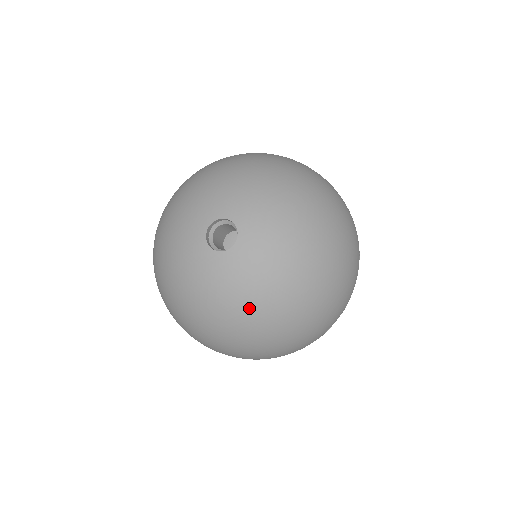
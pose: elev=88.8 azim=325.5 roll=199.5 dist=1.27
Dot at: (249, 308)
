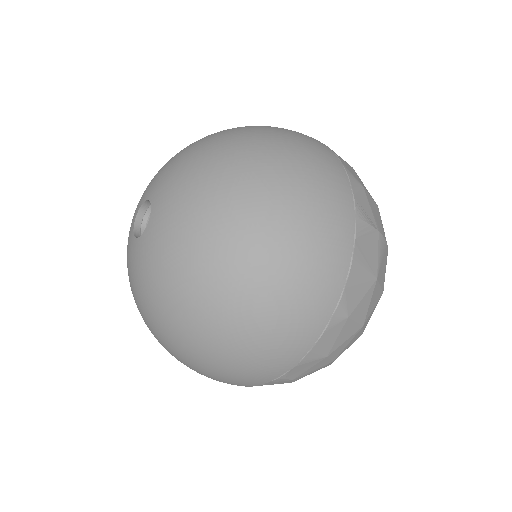
Dot at: (206, 232)
